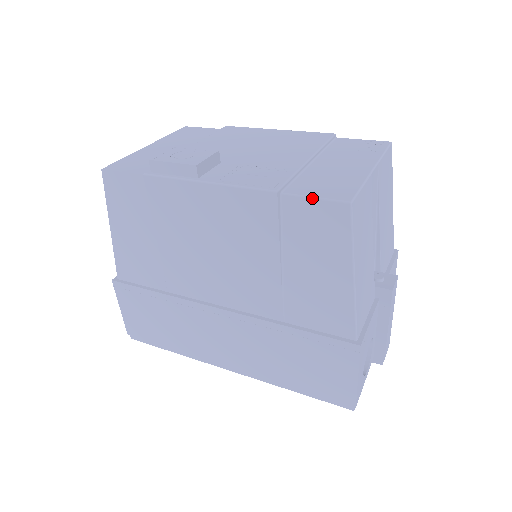
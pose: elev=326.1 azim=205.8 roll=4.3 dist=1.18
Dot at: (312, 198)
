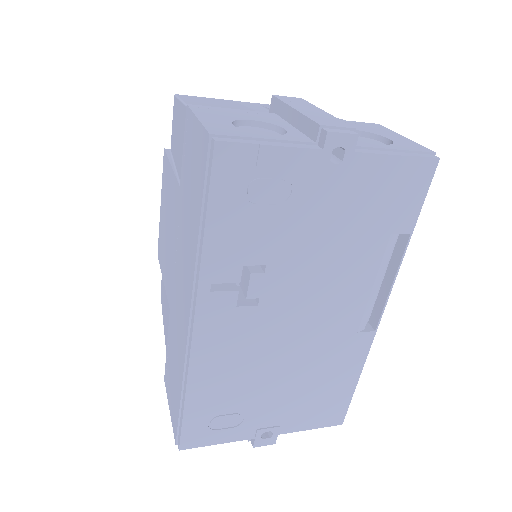
Dot at: (172, 125)
